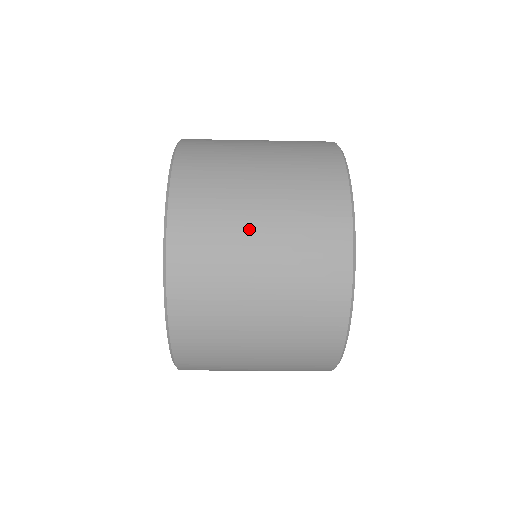
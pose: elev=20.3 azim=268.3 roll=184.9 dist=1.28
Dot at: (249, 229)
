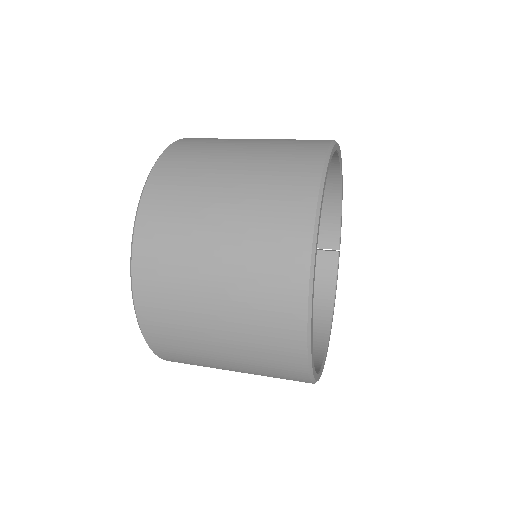
Dot at: (205, 310)
